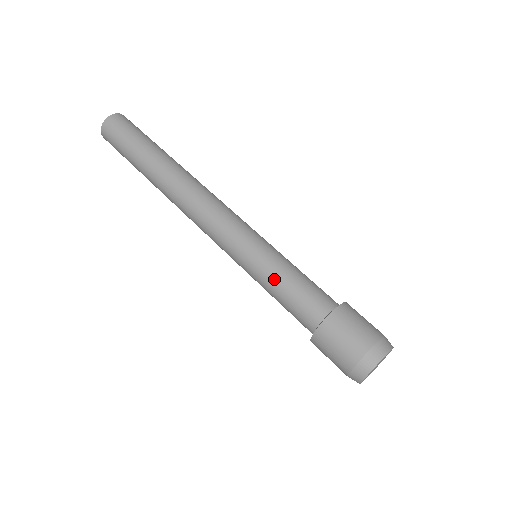
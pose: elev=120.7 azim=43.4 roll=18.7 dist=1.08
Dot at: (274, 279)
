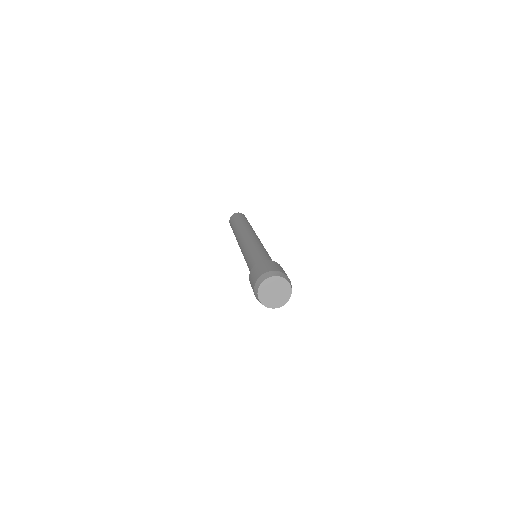
Dot at: (254, 253)
